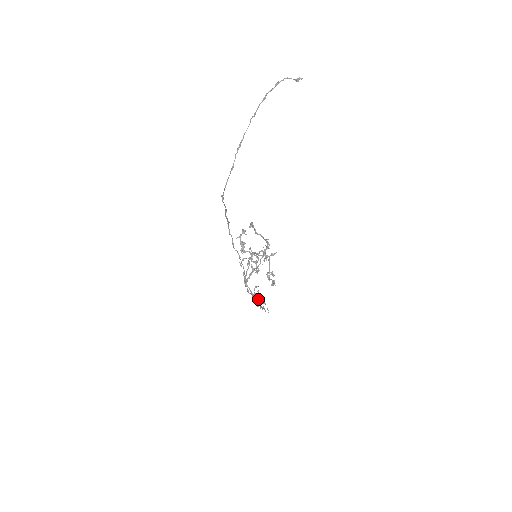
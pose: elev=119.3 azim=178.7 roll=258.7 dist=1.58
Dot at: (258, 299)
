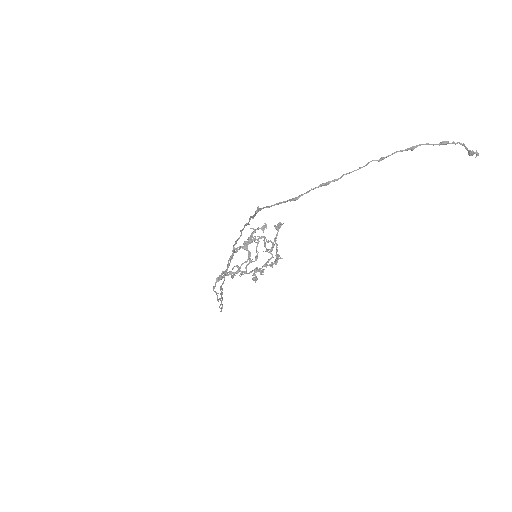
Dot at: (219, 299)
